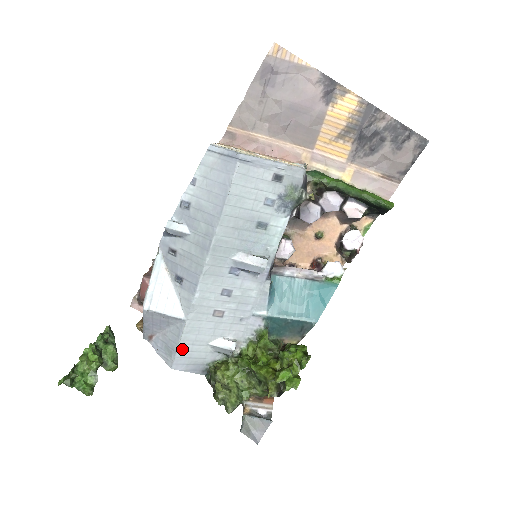
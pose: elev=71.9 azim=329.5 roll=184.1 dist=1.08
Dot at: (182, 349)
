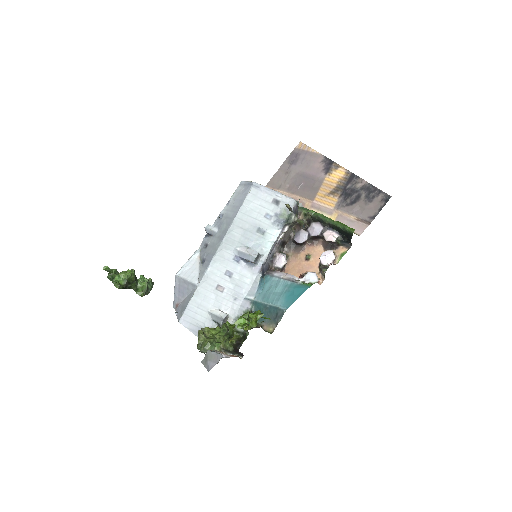
Dot at: (190, 309)
